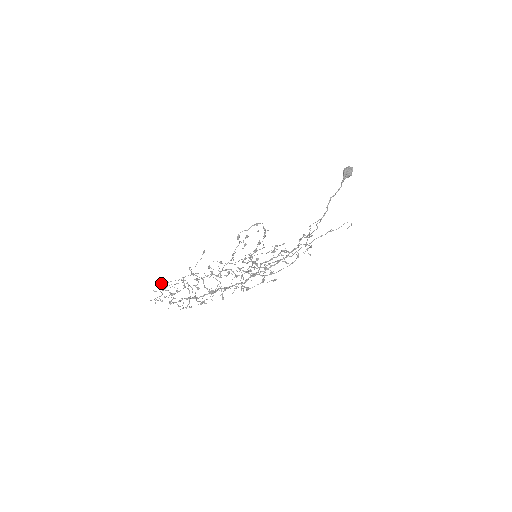
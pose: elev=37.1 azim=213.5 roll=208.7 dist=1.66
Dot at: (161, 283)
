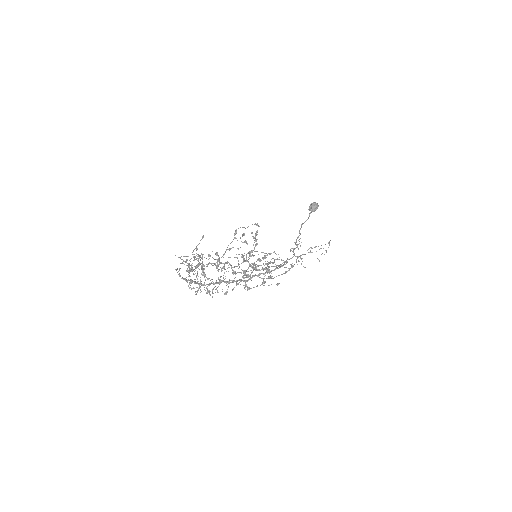
Dot at: occluded
